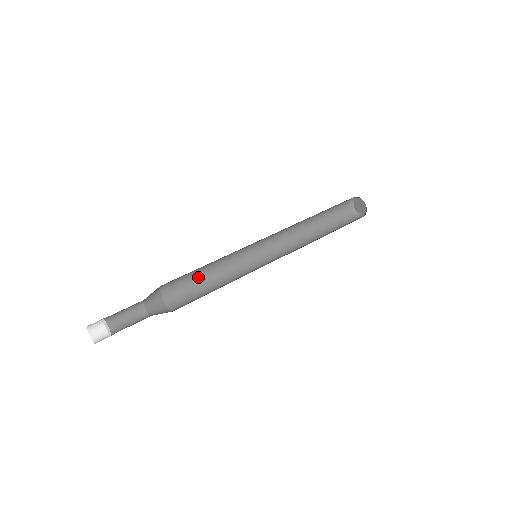
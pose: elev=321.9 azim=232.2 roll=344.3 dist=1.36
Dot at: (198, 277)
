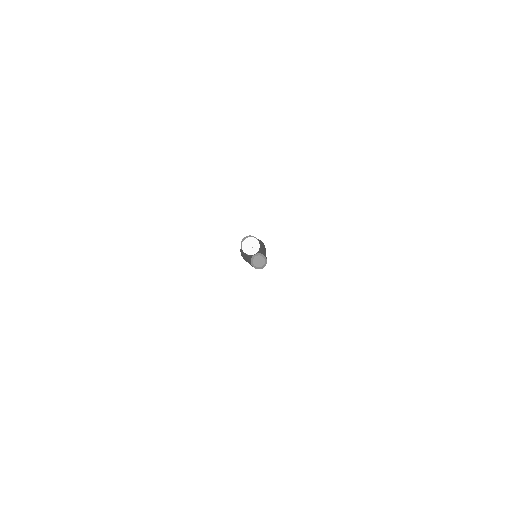
Dot at: occluded
